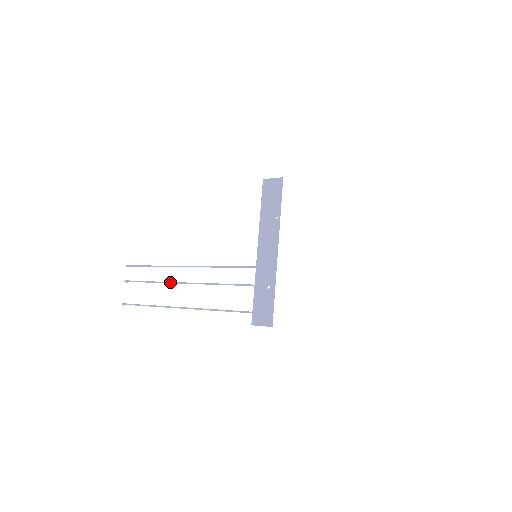
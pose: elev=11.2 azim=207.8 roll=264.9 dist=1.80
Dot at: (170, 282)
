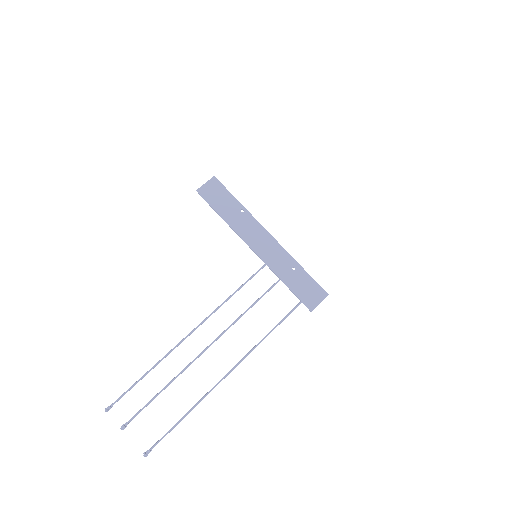
Dot at: (187, 366)
